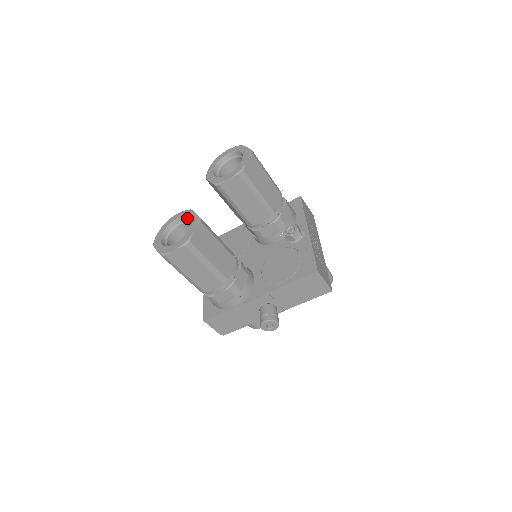
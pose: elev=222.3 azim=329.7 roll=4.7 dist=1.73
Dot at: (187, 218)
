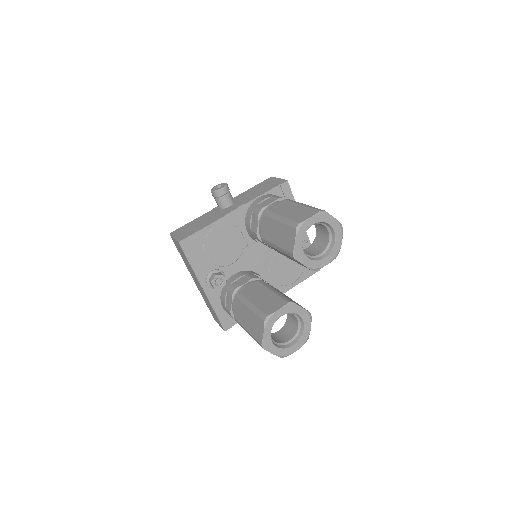
Dot at: (293, 313)
